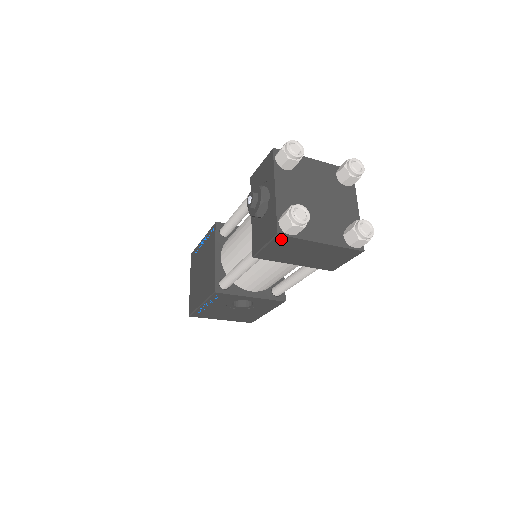
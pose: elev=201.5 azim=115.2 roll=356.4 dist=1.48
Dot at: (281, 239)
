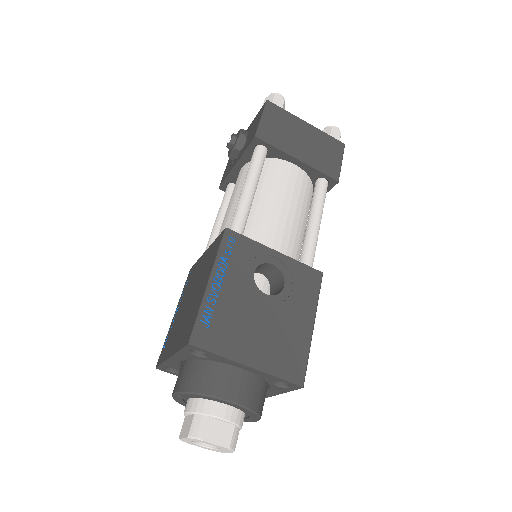
Dot at: (272, 108)
